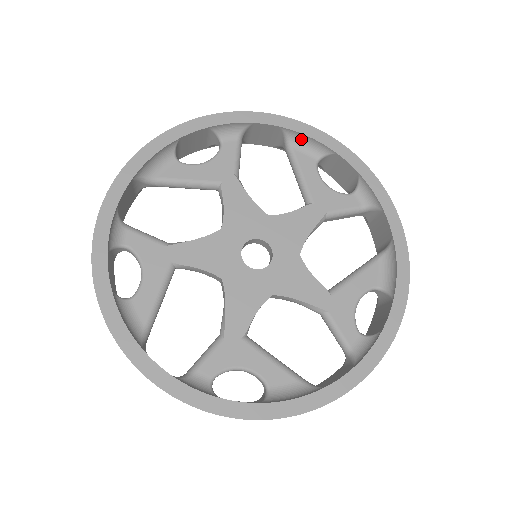
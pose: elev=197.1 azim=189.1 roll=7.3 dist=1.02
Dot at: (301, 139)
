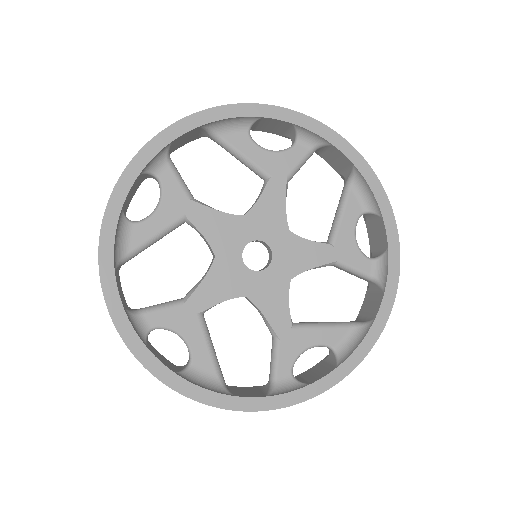
Dot at: (363, 185)
